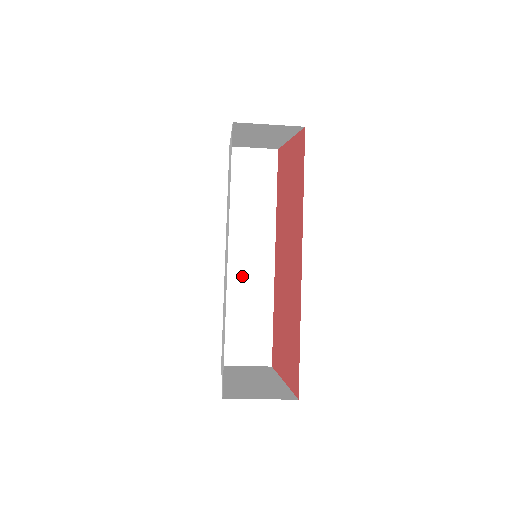
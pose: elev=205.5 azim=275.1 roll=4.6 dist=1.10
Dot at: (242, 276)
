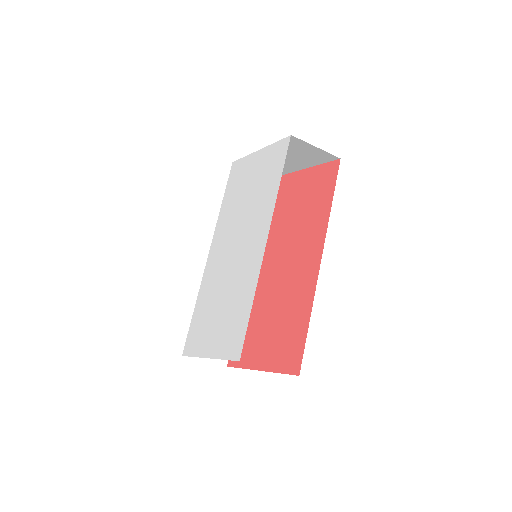
Dot at: occluded
